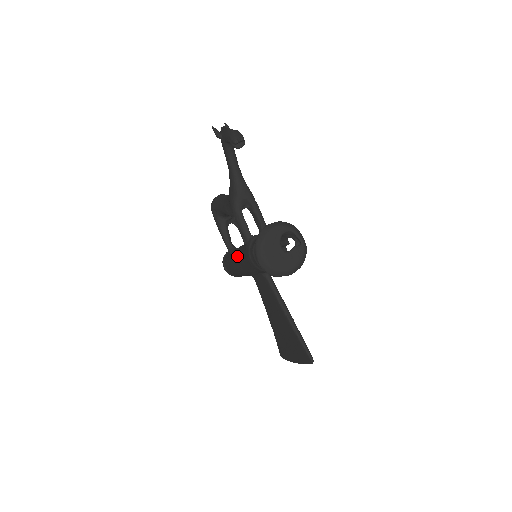
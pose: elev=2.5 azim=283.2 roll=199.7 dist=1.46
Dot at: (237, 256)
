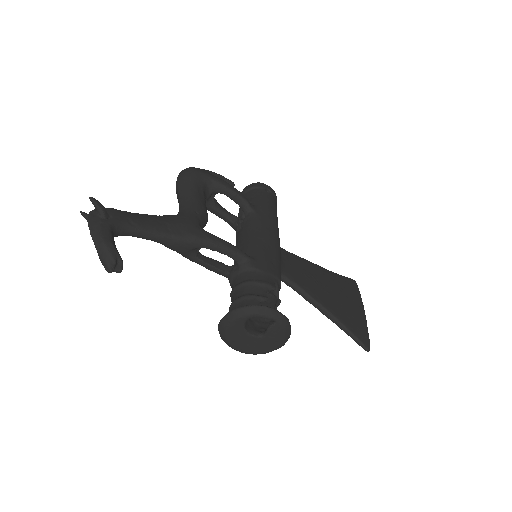
Dot at: occluded
